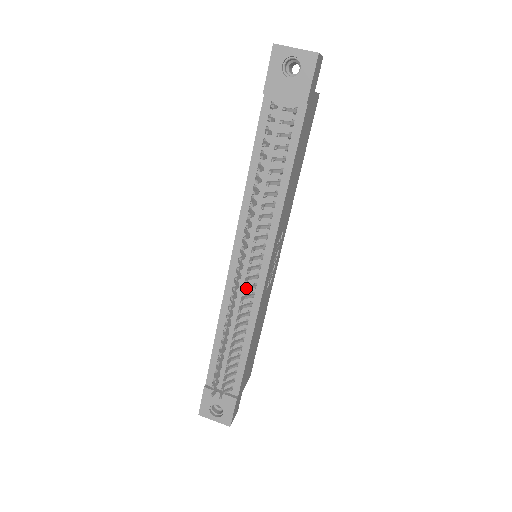
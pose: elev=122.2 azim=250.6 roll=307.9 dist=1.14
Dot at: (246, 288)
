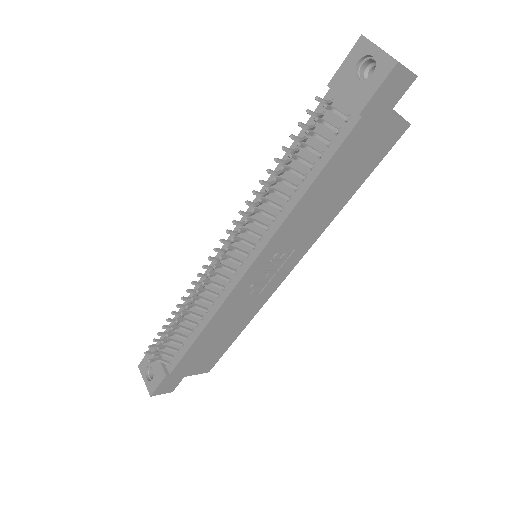
Dot at: (216, 274)
